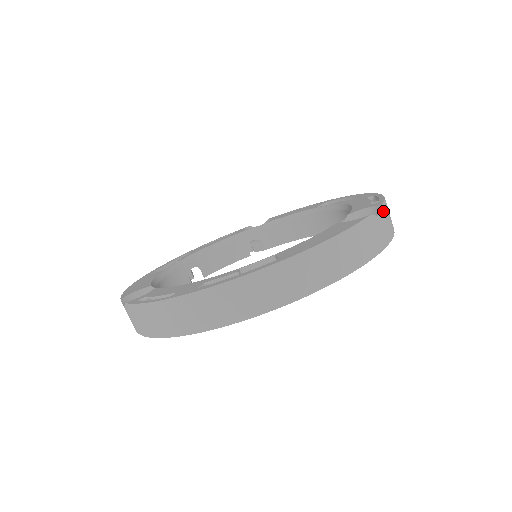
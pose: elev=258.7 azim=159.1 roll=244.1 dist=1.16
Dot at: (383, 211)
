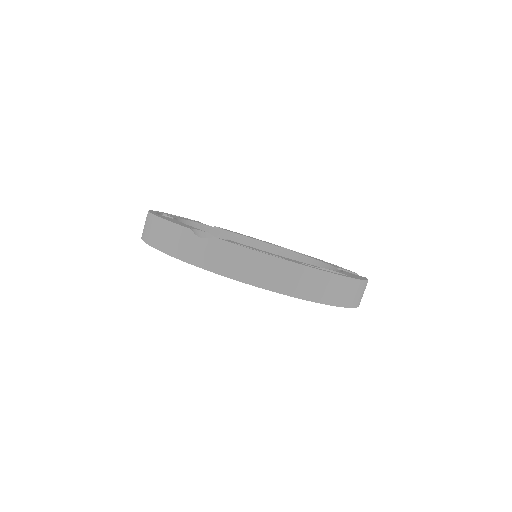
Dot at: occluded
